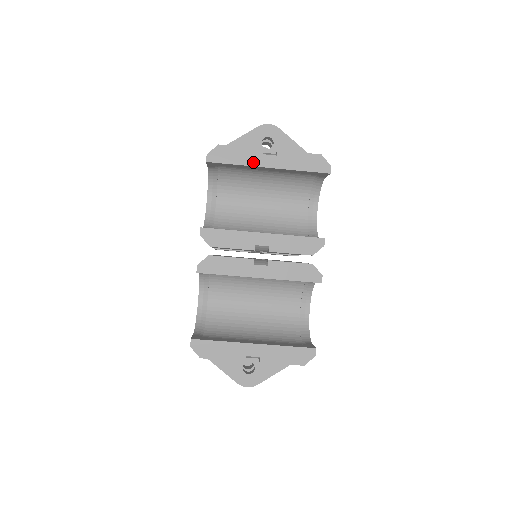
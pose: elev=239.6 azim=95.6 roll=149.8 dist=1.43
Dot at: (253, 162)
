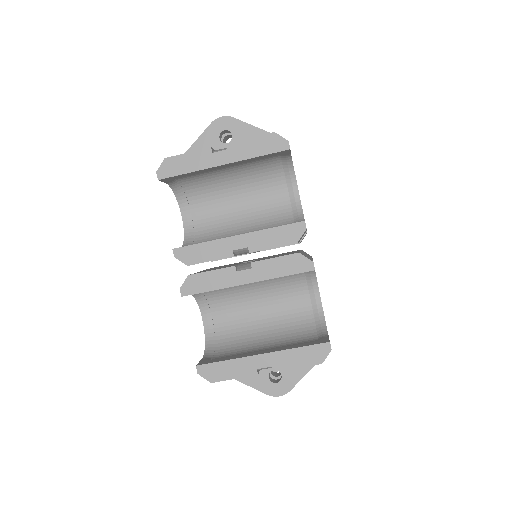
Dot at: (205, 164)
